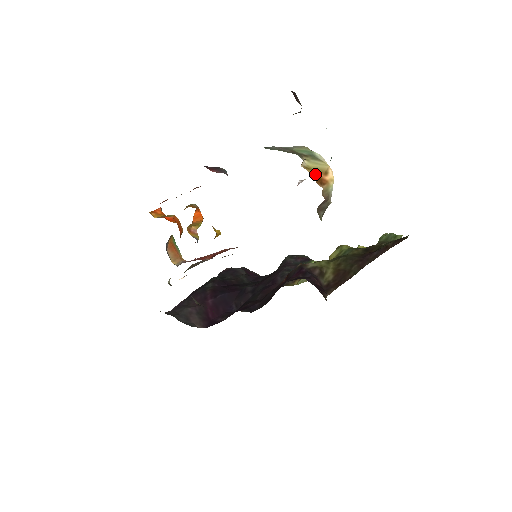
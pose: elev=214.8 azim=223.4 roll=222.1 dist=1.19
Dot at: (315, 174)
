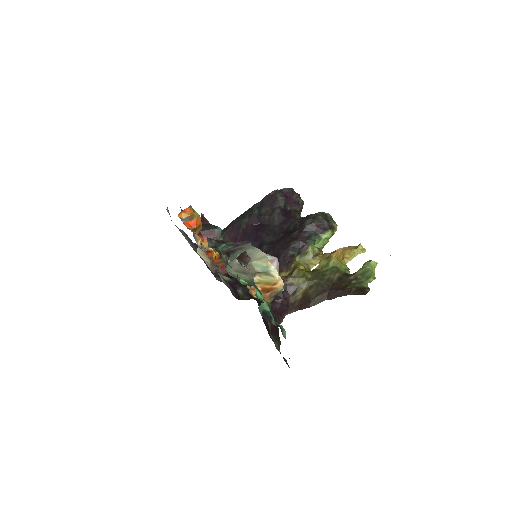
Dot at: (264, 286)
